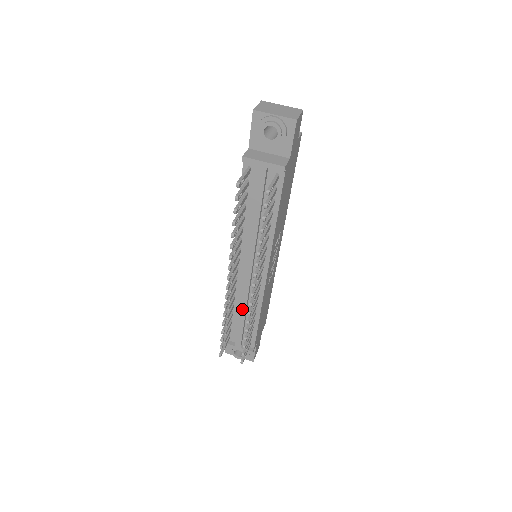
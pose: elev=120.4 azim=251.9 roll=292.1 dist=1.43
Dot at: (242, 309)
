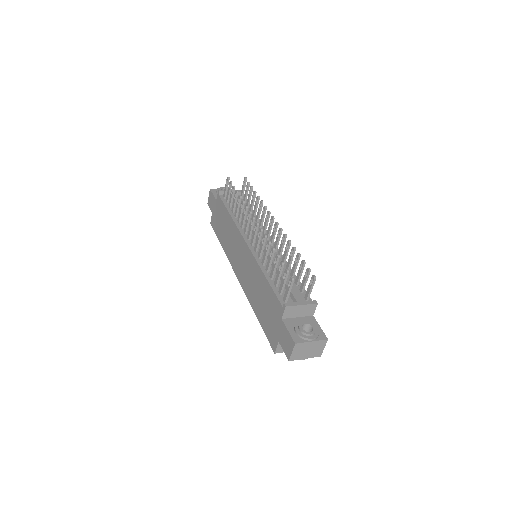
Dot at: occluded
